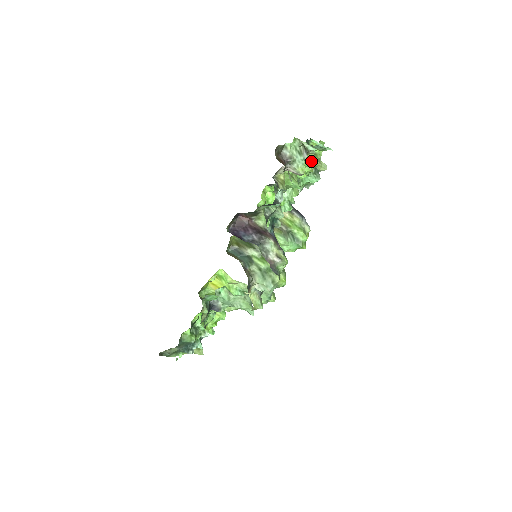
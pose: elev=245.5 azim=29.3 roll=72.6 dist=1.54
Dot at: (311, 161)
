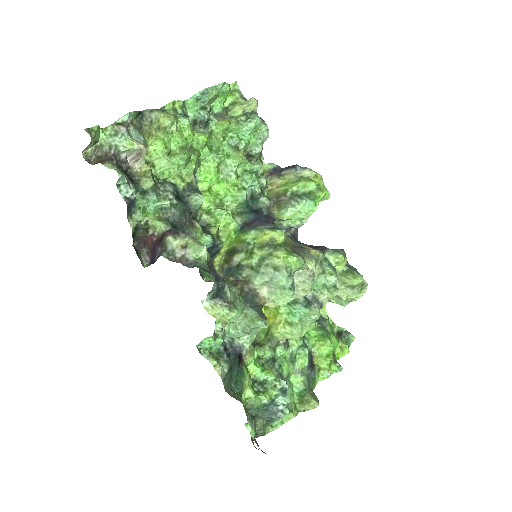
Dot at: (186, 120)
